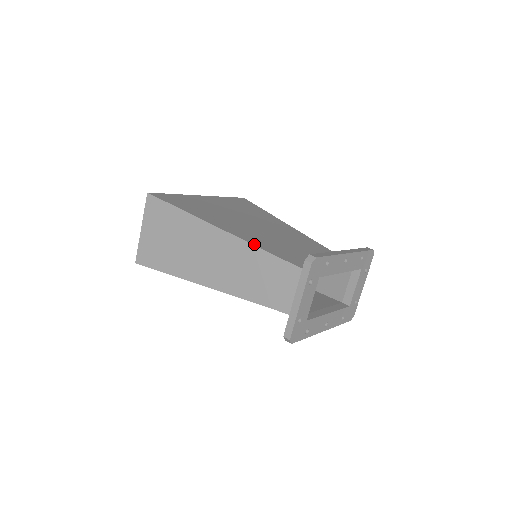
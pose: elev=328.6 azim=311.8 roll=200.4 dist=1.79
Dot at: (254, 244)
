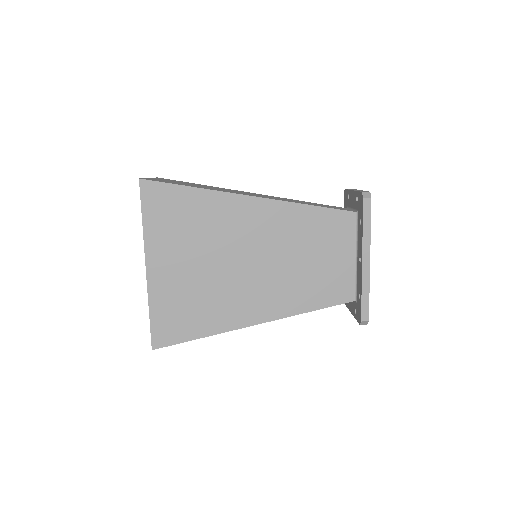
Dot at: (292, 314)
